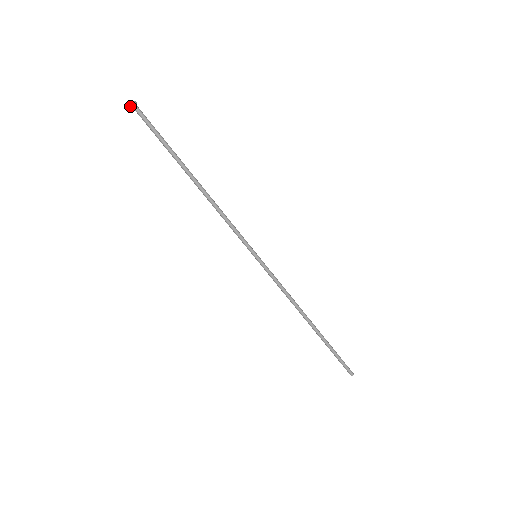
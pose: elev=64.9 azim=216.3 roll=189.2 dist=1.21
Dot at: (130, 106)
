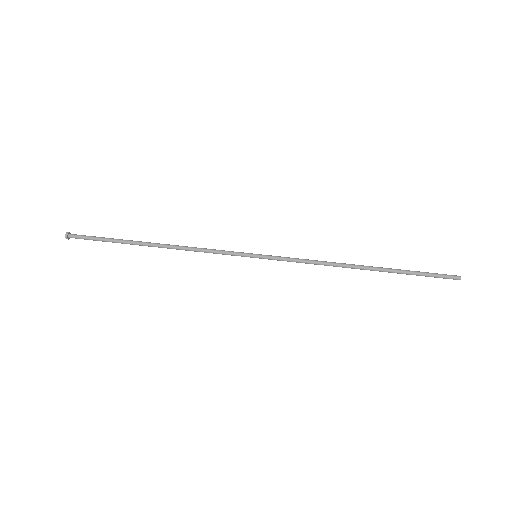
Dot at: (66, 237)
